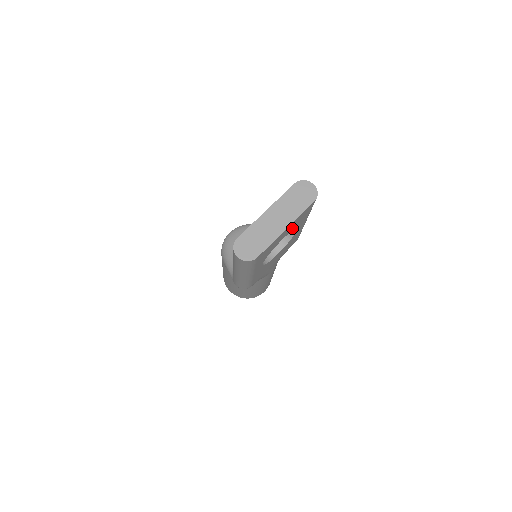
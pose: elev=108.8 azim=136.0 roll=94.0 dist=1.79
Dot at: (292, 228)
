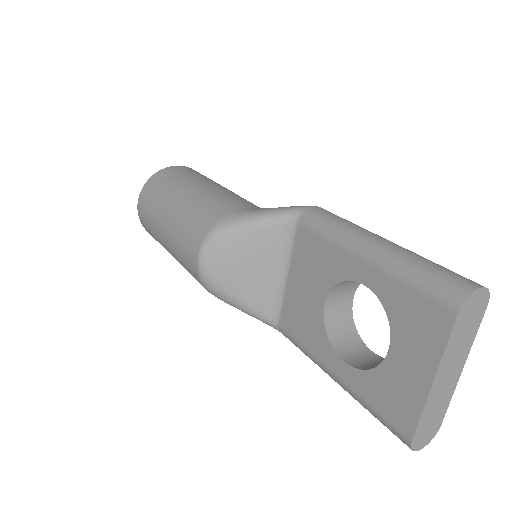
Dot at: occluded
